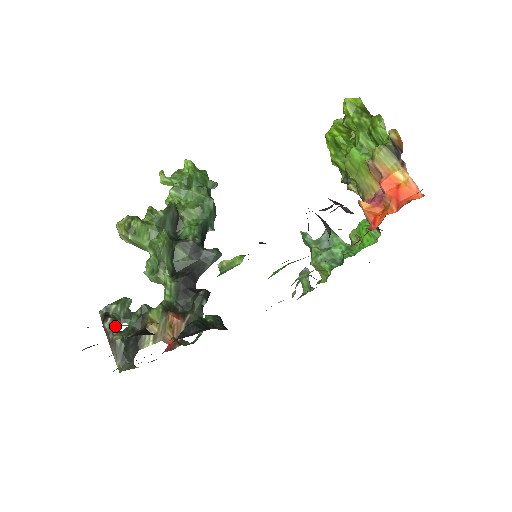
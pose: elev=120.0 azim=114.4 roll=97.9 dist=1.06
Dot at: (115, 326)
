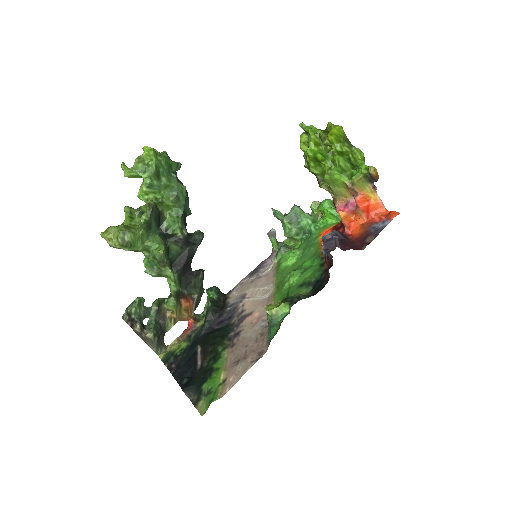
Dot at: (142, 326)
